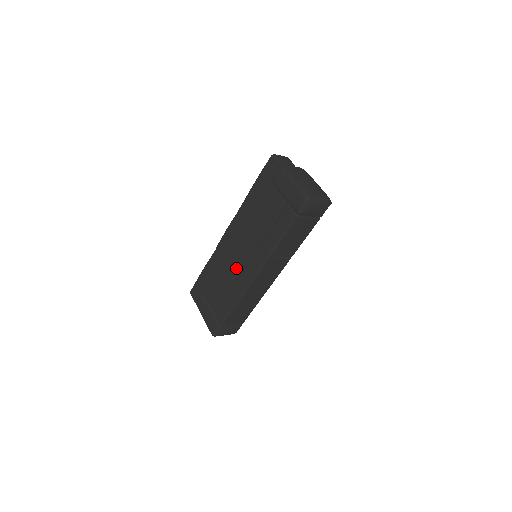
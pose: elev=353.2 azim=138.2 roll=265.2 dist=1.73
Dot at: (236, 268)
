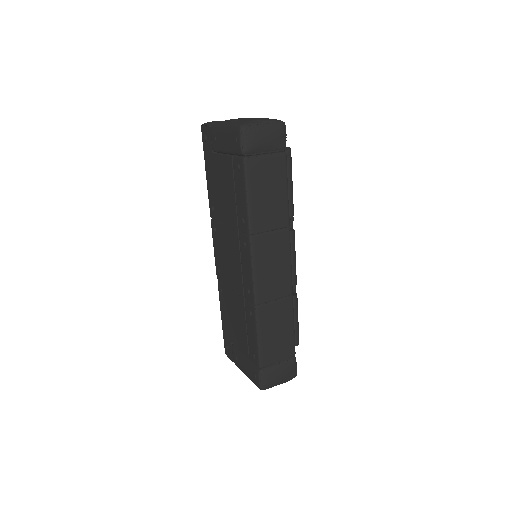
Dot at: (237, 282)
